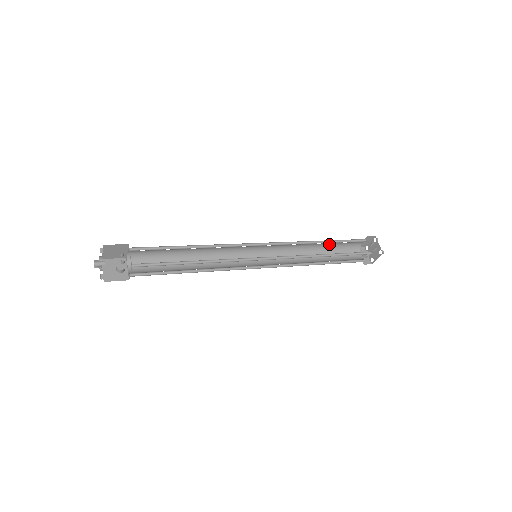
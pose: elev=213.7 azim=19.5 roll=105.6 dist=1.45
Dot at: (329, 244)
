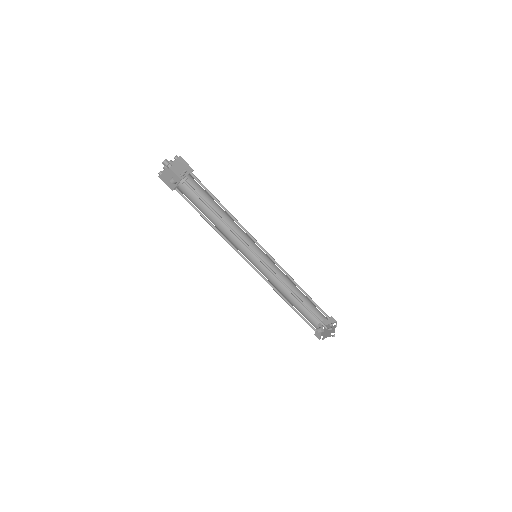
Dot at: (304, 298)
